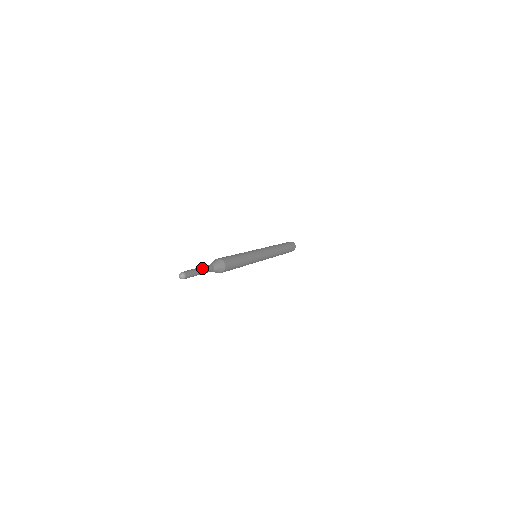
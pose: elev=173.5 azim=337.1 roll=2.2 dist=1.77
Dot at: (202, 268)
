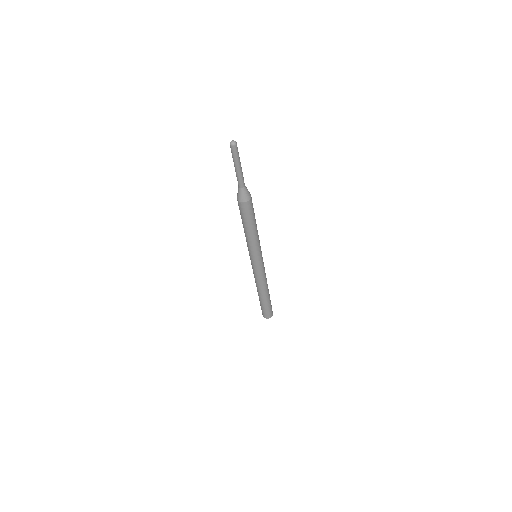
Dot at: (240, 168)
